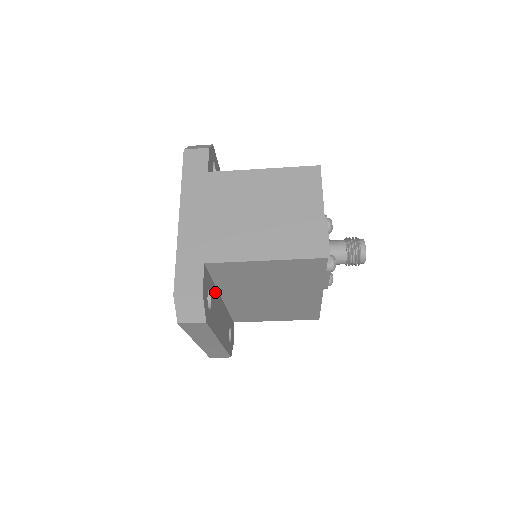
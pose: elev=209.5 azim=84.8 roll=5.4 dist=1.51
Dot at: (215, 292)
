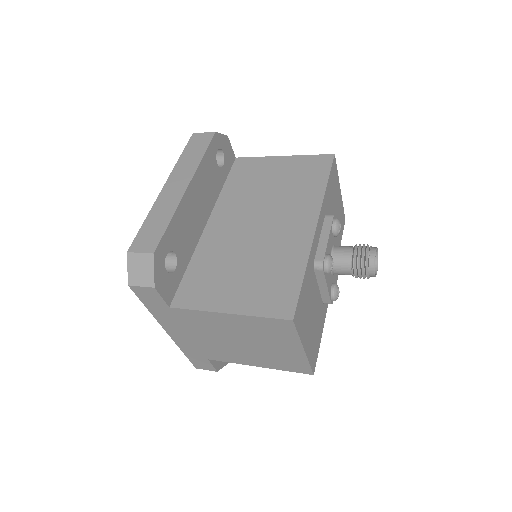
Dot at: occluded
